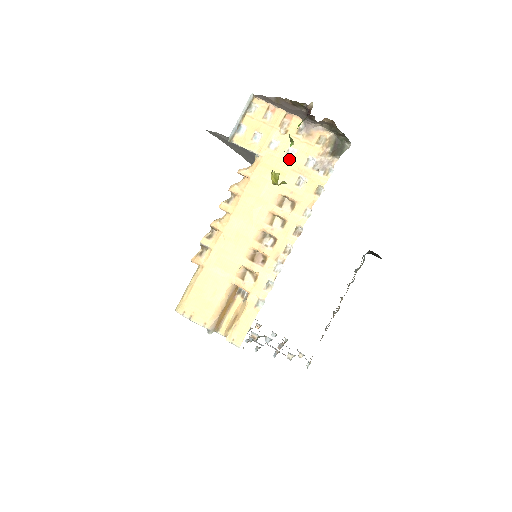
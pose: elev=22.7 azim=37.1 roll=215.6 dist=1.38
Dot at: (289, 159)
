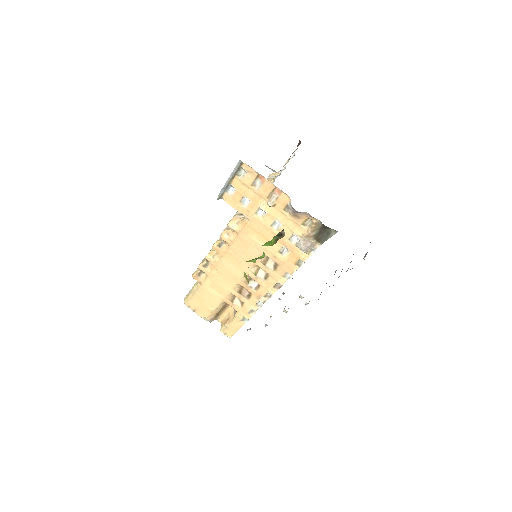
Dot at: (275, 230)
